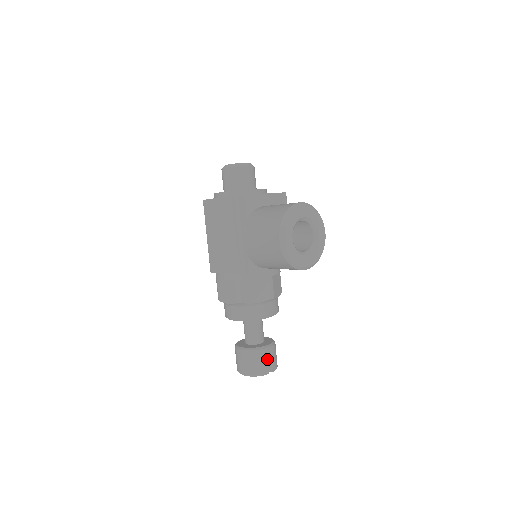
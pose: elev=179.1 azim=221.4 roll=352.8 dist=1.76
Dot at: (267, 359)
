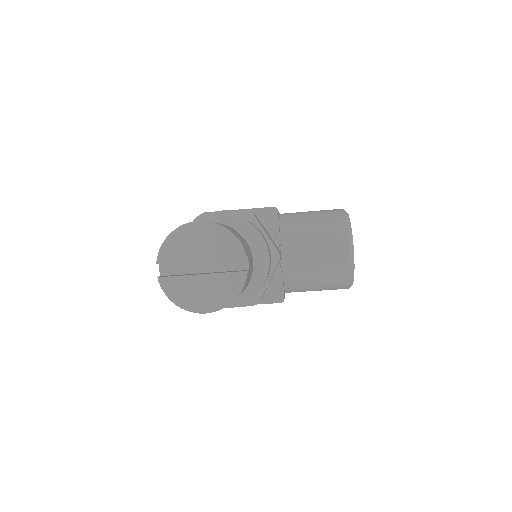
Dot at: (249, 255)
